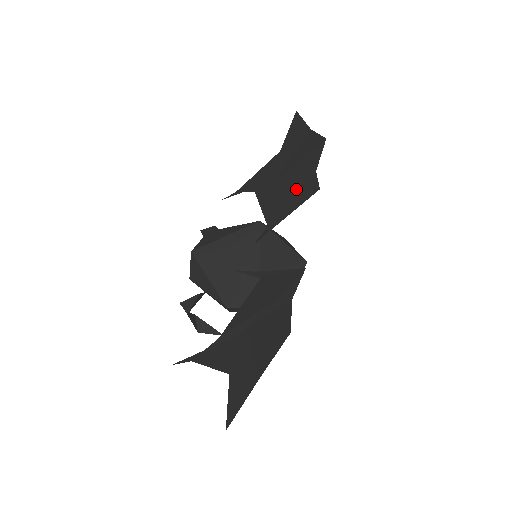
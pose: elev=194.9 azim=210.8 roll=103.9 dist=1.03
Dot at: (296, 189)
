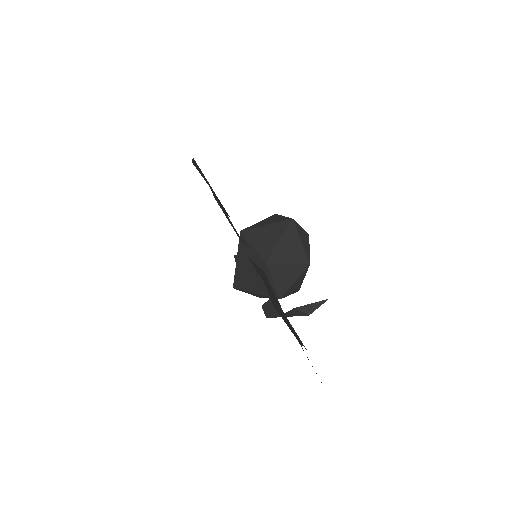
Dot at: (219, 203)
